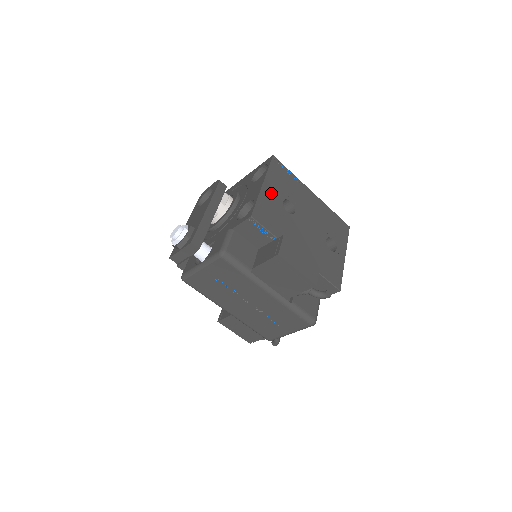
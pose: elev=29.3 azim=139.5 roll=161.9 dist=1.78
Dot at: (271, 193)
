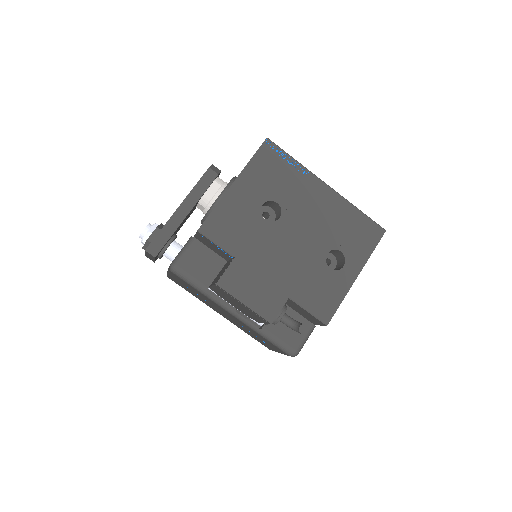
Dot at: (244, 195)
